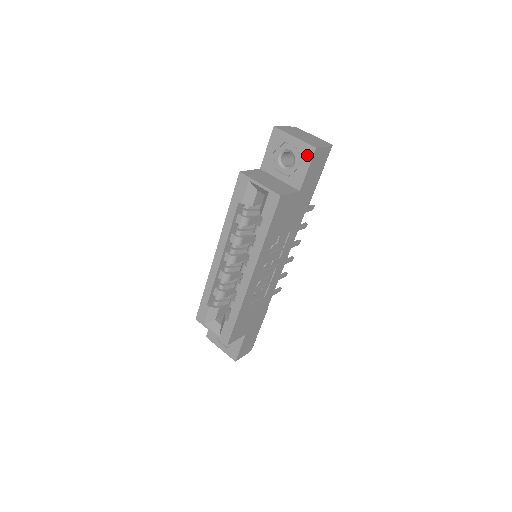
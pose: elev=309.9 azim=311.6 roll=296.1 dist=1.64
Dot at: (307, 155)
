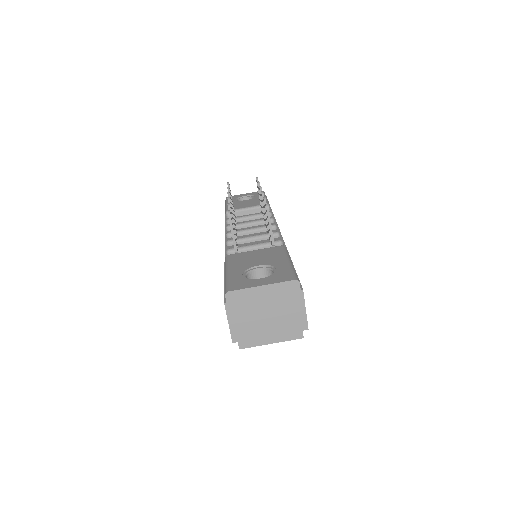
Dot at: occluded
